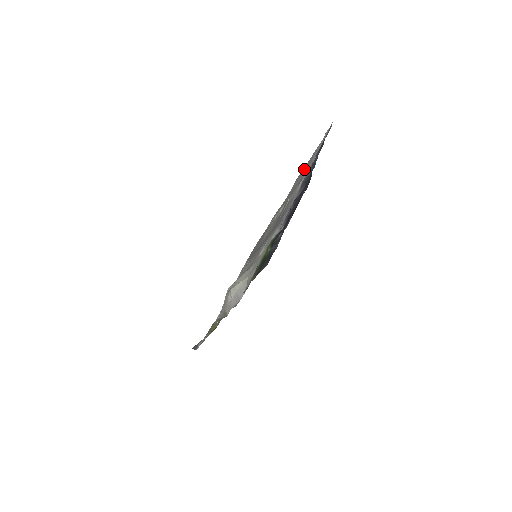
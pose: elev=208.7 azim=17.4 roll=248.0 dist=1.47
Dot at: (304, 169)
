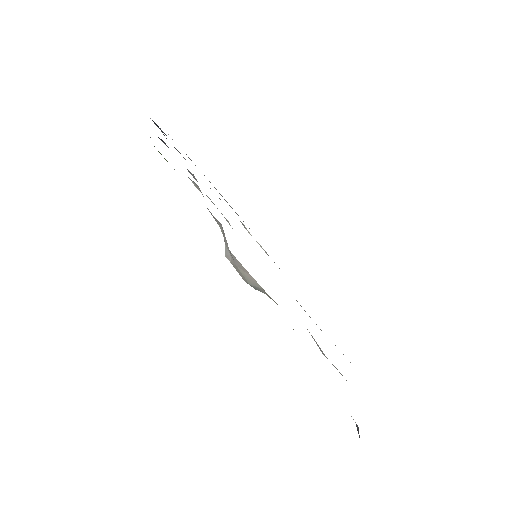
Dot at: occluded
